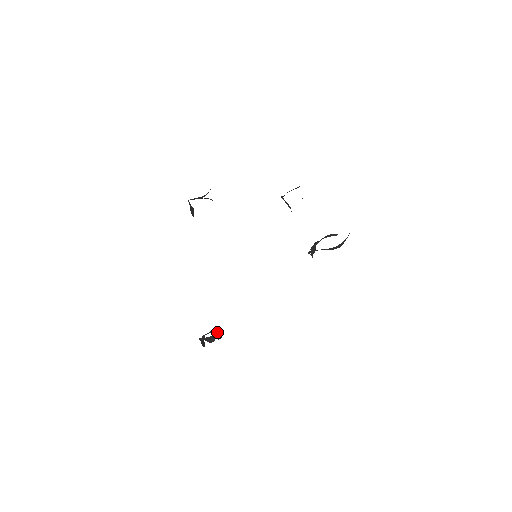
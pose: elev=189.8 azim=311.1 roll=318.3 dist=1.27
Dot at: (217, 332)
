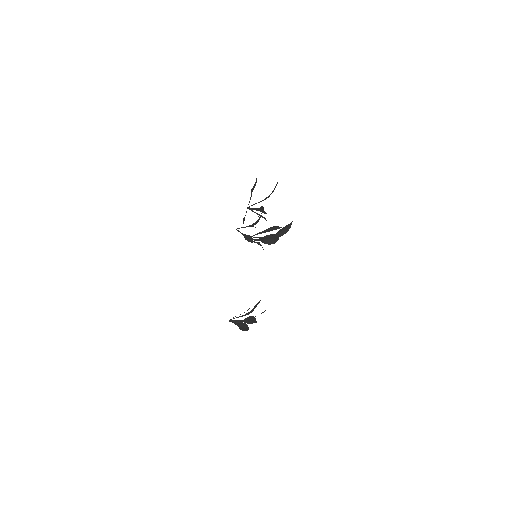
Dot at: (249, 319)
